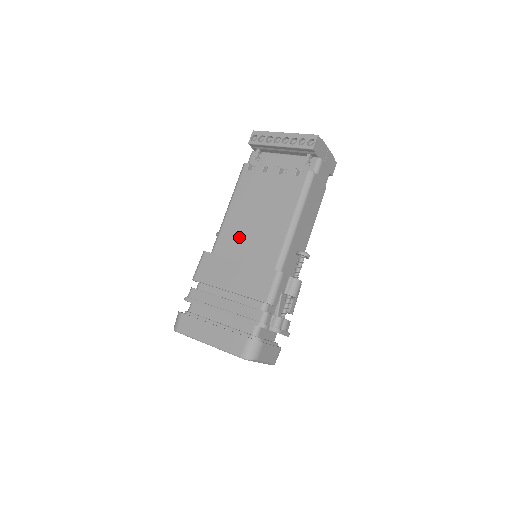
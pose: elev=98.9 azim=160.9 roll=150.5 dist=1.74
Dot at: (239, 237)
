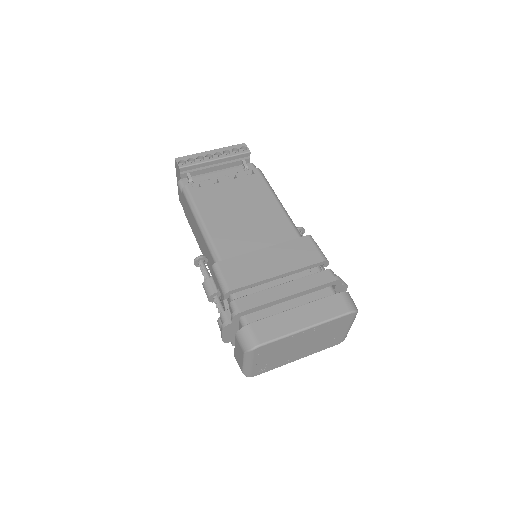
Dot at: (240, 236)
